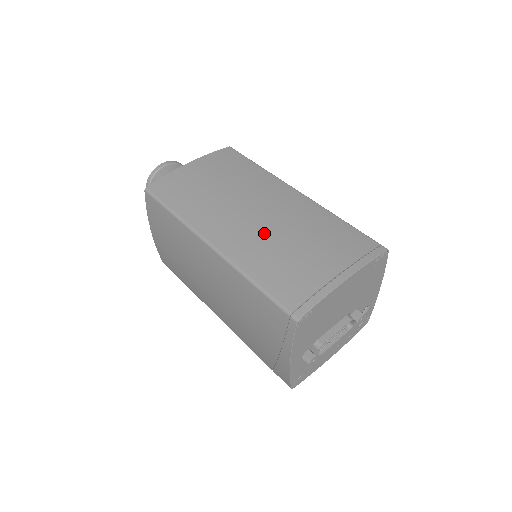
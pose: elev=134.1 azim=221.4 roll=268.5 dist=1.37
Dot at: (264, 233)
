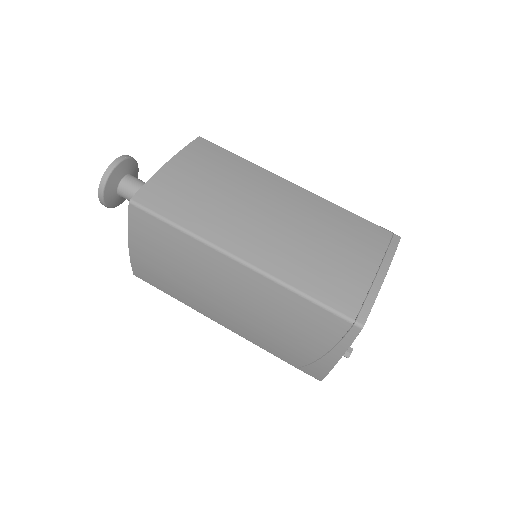
Dot at: (290, 238)
